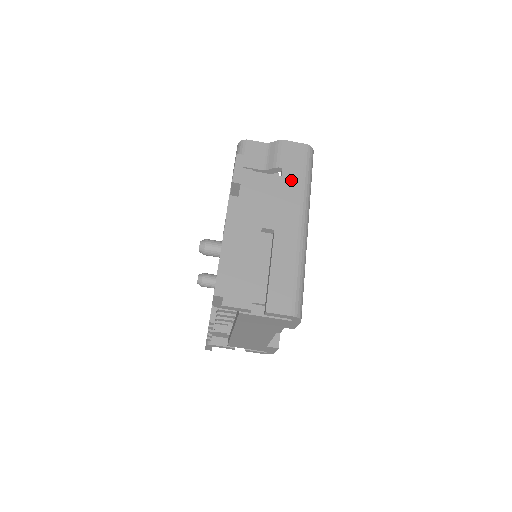
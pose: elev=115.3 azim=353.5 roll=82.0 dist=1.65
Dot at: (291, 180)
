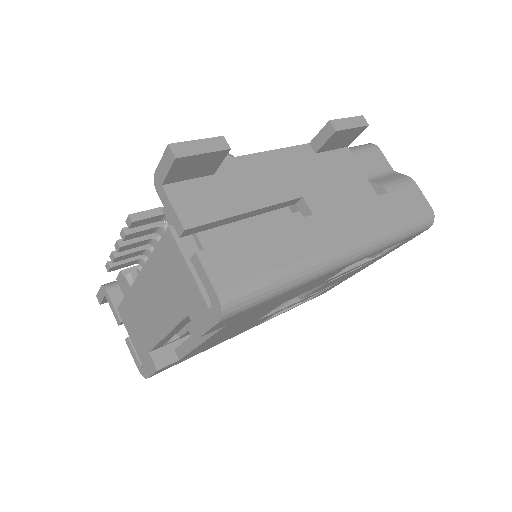
Dot at: (383, 209)
